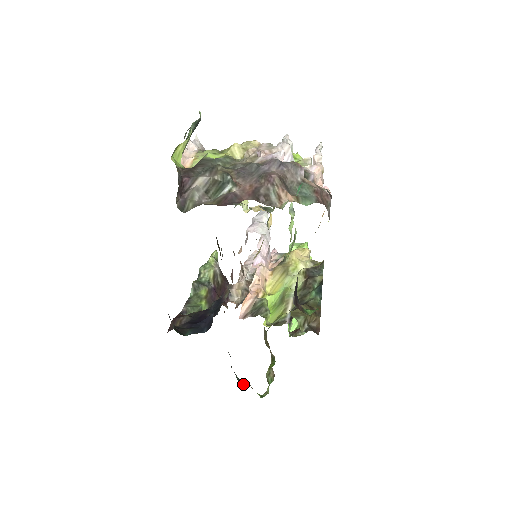
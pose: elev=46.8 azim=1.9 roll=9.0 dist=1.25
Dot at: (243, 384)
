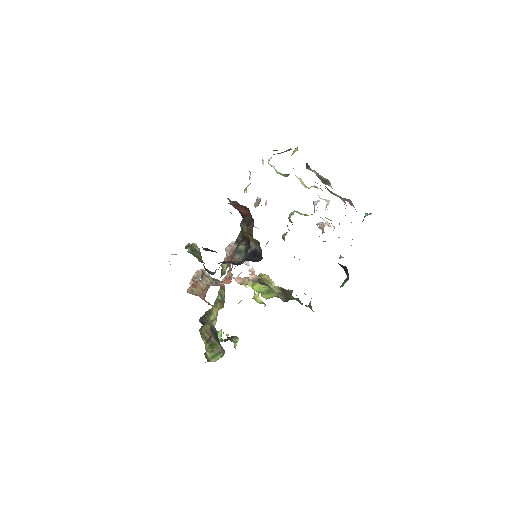
Dot at: occluded
